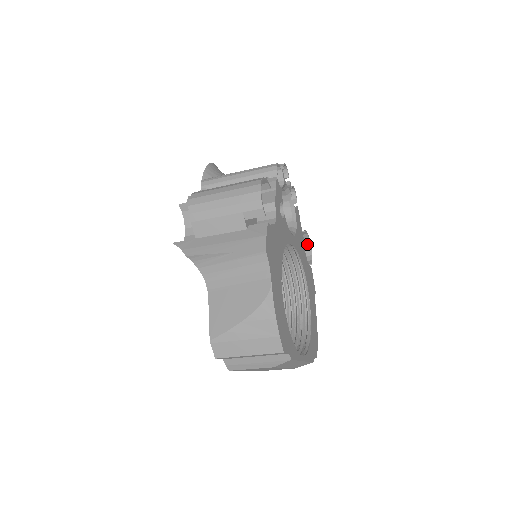
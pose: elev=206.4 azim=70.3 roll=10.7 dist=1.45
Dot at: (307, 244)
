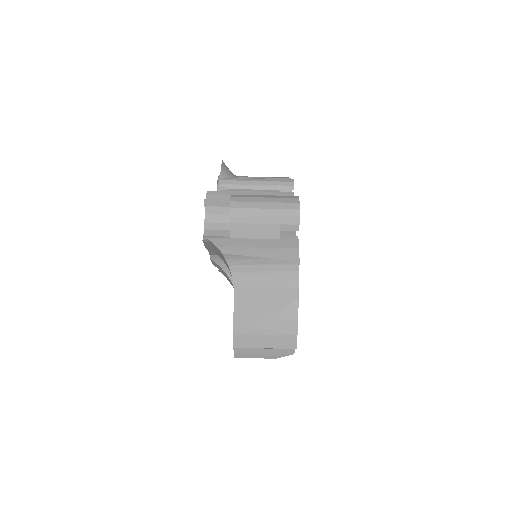
Dot at: occluded
